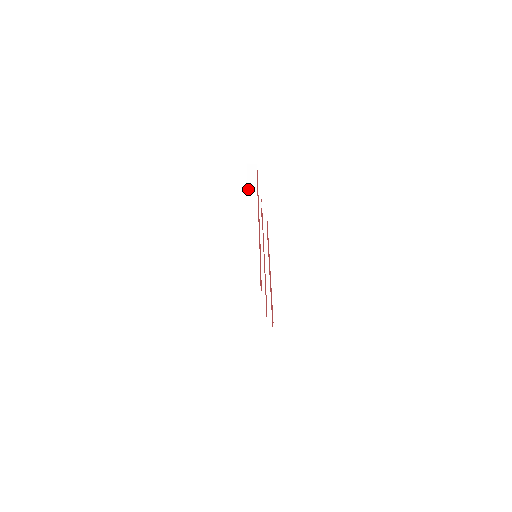
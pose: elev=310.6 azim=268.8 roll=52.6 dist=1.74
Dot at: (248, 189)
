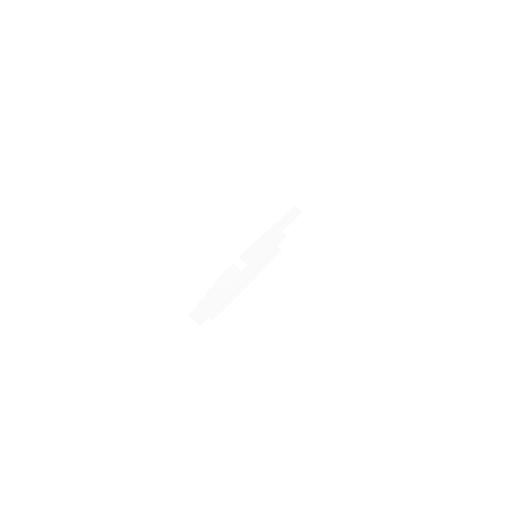
Dot at: (295, 207)
